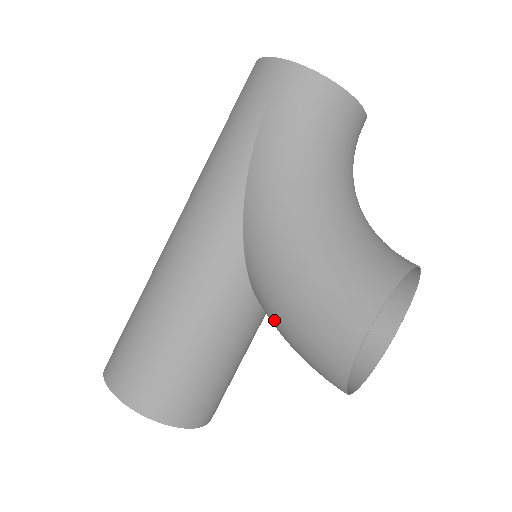
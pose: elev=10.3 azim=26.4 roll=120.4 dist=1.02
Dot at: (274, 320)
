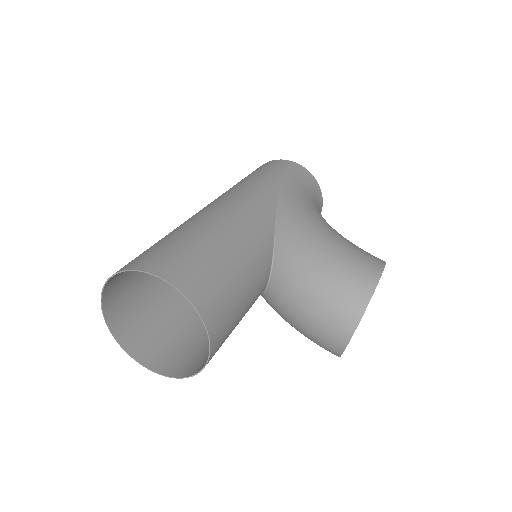
Dot at: (300, 271)
